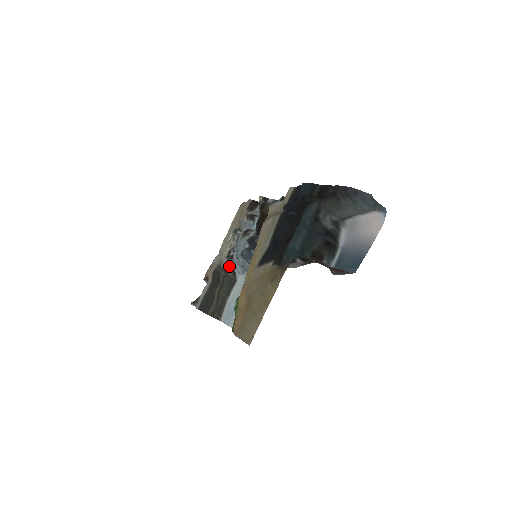
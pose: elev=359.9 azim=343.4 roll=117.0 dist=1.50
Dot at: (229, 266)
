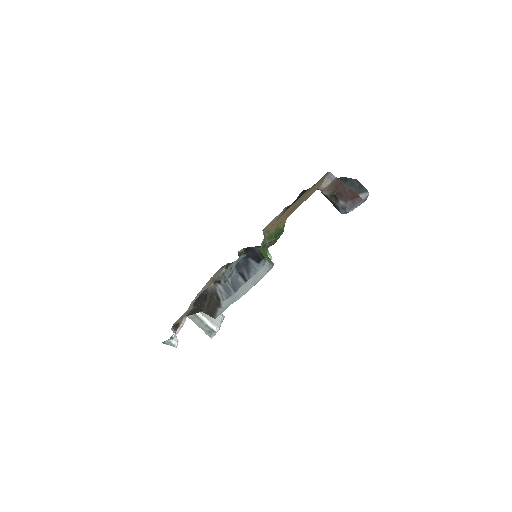
Dot at: (215, 291)
